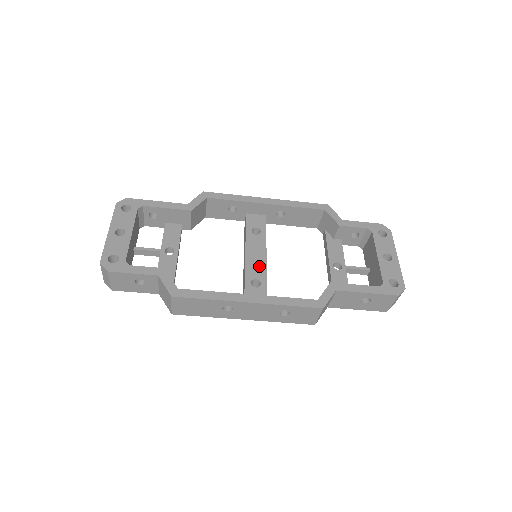
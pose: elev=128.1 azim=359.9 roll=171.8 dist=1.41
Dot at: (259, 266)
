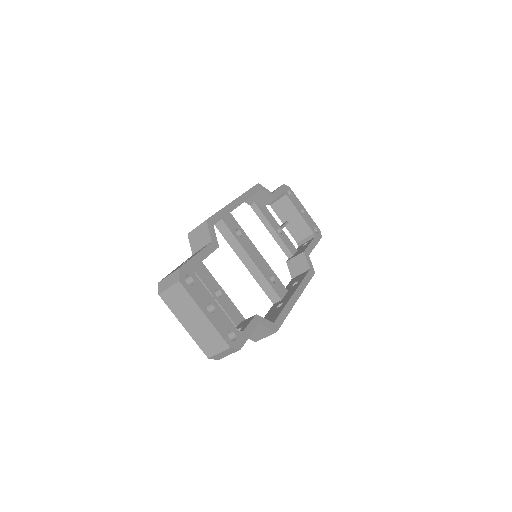
Dot at: (263, 263)
